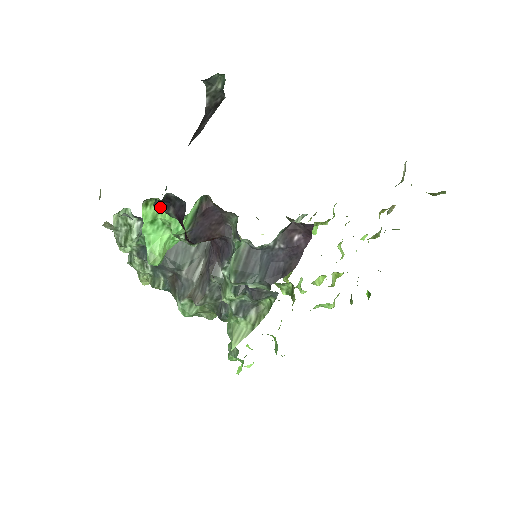
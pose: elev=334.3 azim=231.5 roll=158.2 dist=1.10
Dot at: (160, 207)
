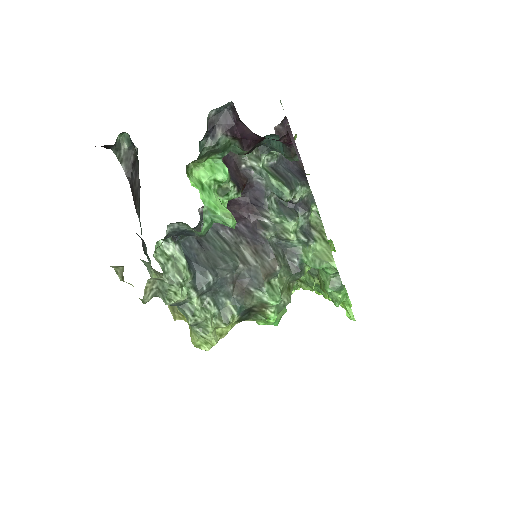
Dot at: (205, 151)
